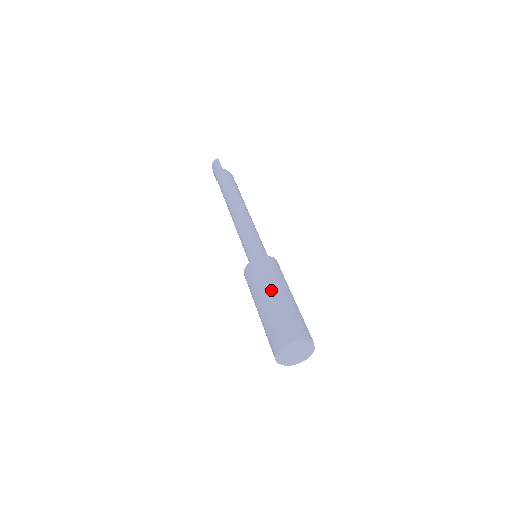
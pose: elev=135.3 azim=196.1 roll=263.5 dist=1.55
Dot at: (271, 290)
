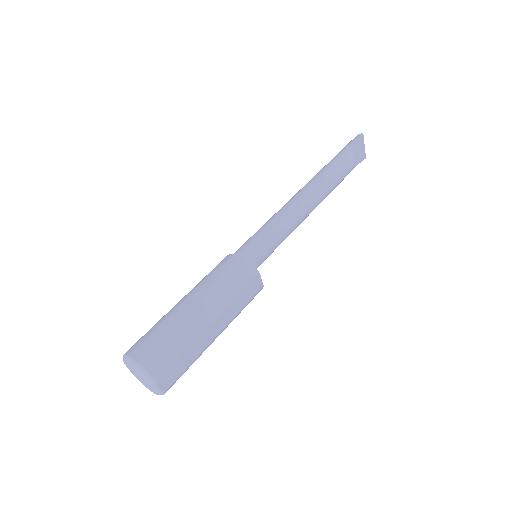
Dot at: (195, 294)
